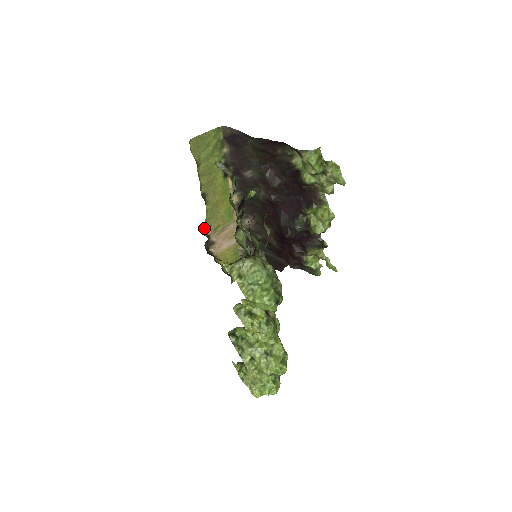
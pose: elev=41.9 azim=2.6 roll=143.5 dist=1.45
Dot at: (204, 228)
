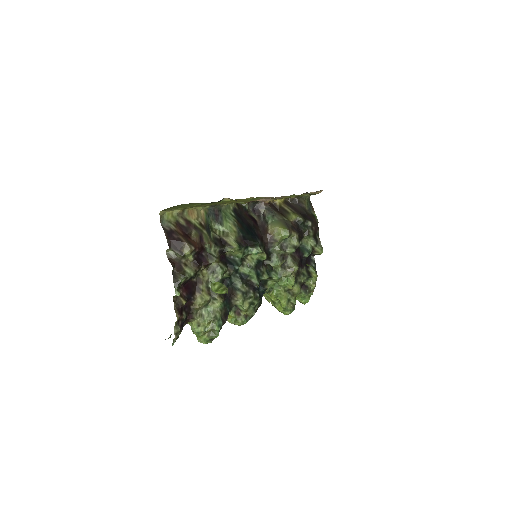
Dot at: occluded
